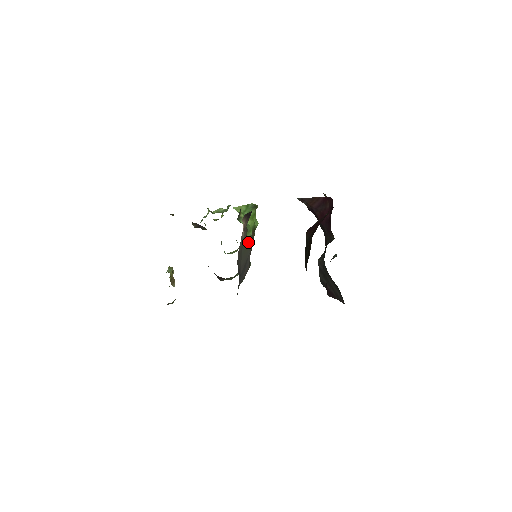
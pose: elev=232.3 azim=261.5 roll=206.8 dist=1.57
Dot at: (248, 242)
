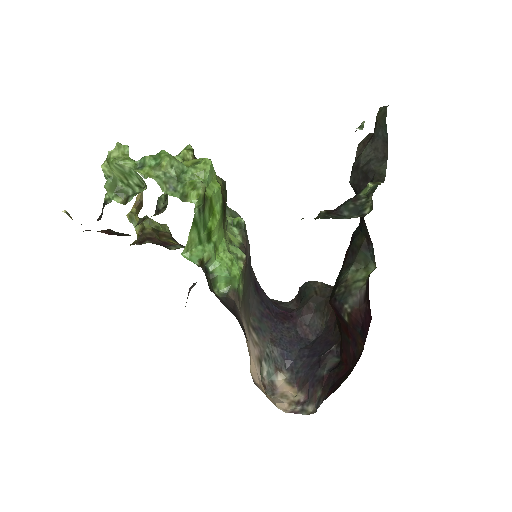
Dot at: (243, 281)
